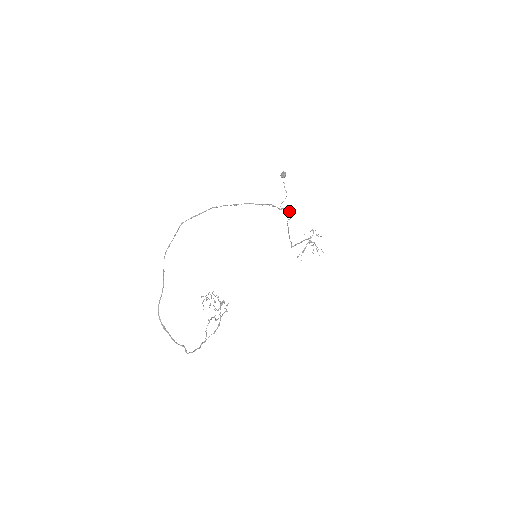
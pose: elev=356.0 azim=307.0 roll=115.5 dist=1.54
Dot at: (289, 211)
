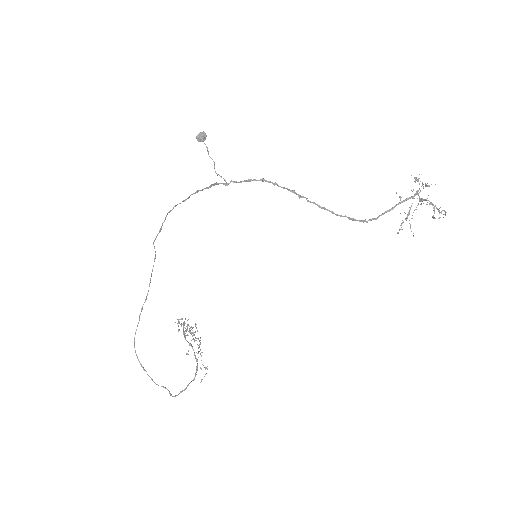
Dot at: (263, 179)
